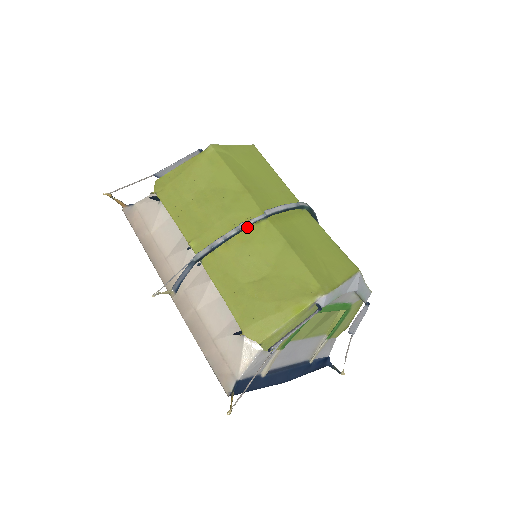
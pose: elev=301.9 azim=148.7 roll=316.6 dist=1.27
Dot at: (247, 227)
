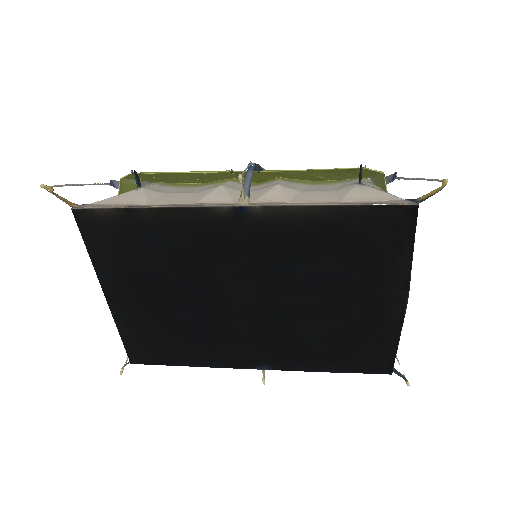
Dot at: occluded
